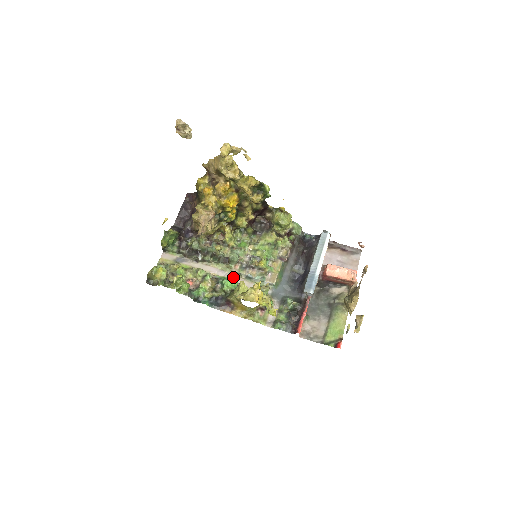
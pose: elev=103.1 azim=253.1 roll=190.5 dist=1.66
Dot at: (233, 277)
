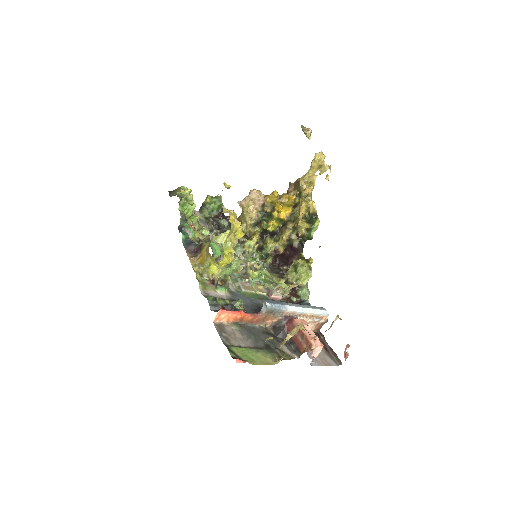
Dot at: (221, 258)
